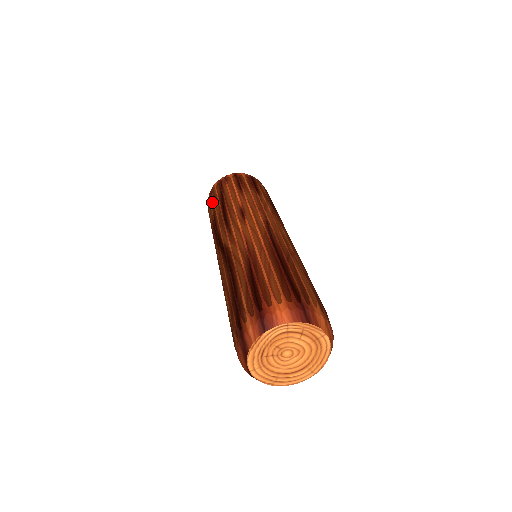
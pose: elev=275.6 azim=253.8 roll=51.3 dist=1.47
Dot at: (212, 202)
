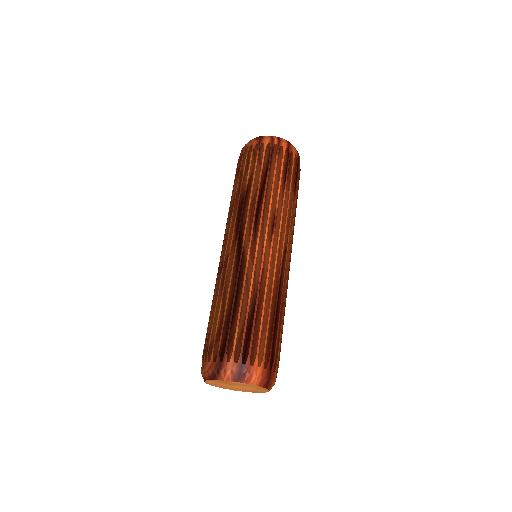
Dot at: (253, 165)
